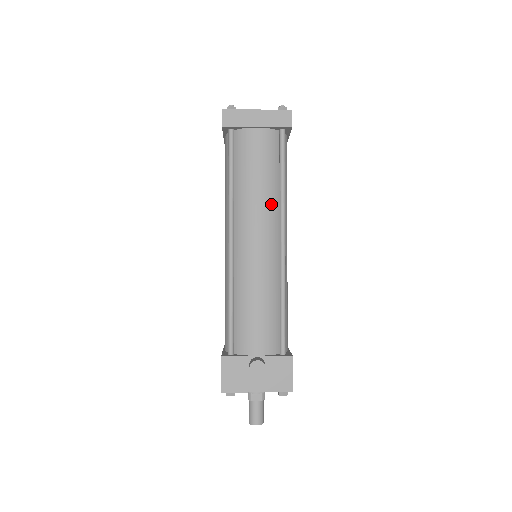
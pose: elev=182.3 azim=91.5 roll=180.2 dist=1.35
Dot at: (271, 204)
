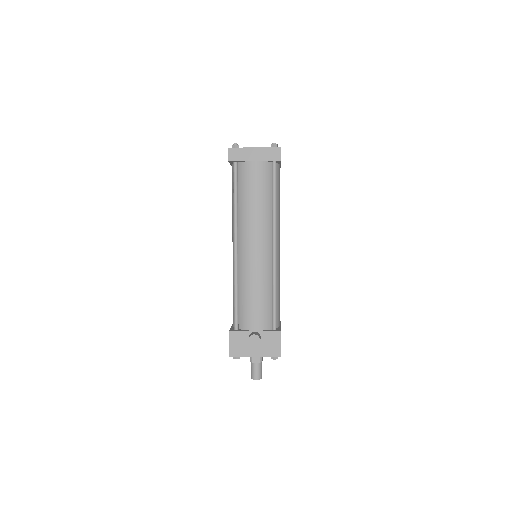
Dot at: (265, 219)
